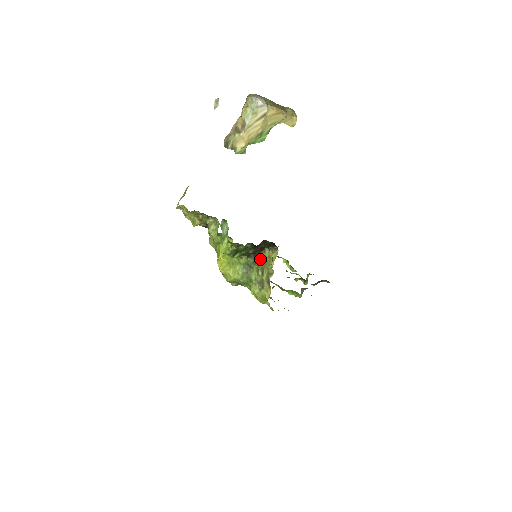
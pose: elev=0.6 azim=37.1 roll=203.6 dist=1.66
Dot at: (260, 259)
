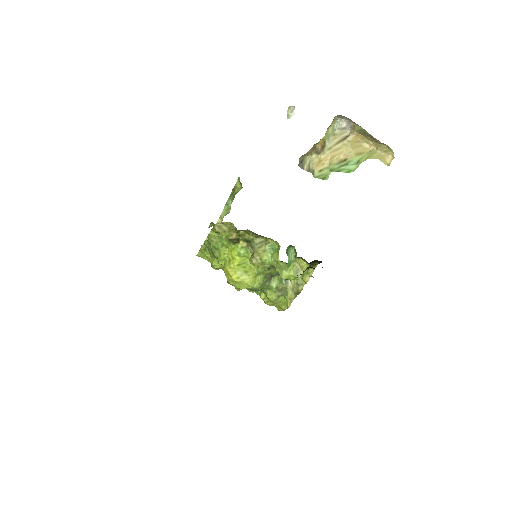
Dot at: occluded
